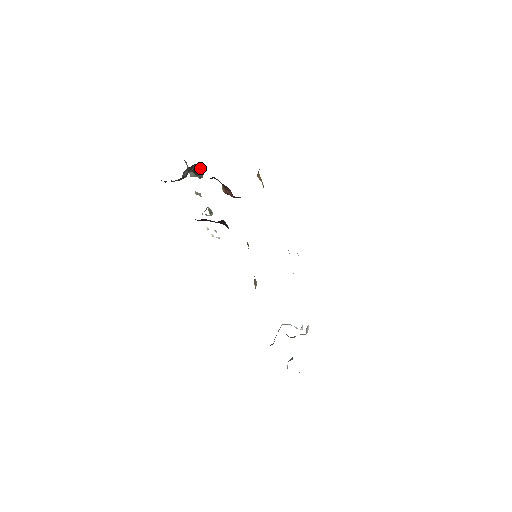
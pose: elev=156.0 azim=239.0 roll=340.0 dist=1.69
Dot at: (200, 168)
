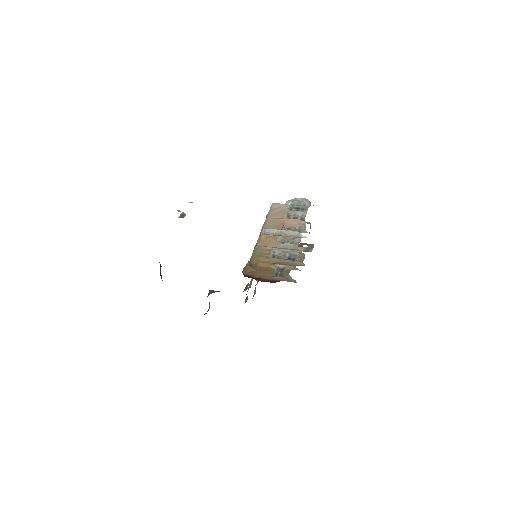
Dot at: occluded
